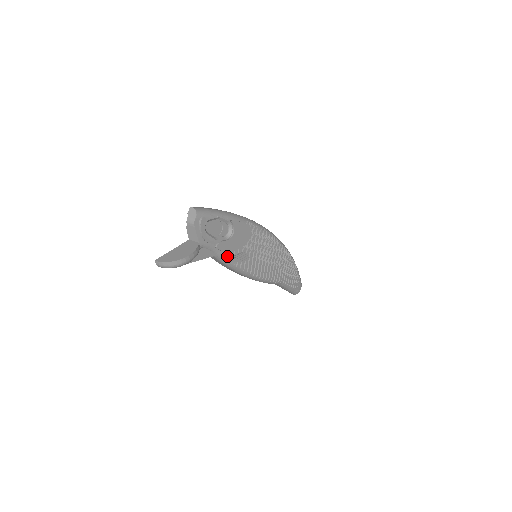
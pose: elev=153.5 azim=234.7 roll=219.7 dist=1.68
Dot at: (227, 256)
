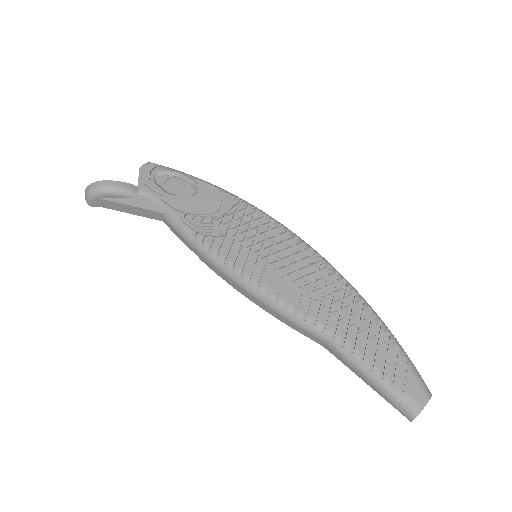
Dot at: (179, 217)
